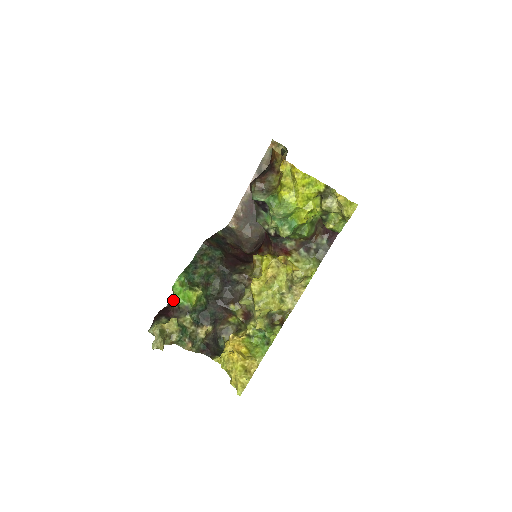
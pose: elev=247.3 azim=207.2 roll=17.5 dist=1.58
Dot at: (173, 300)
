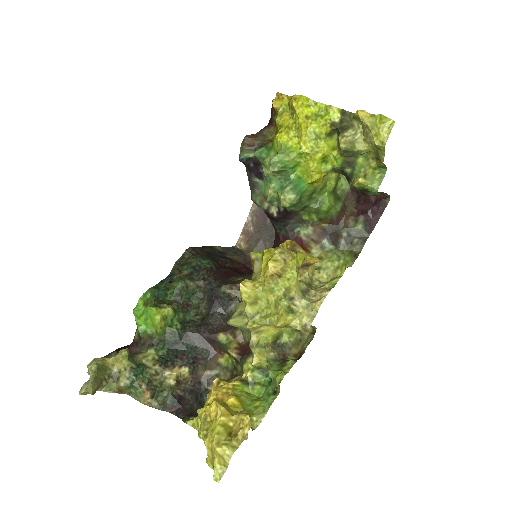
Dot at: occluded
